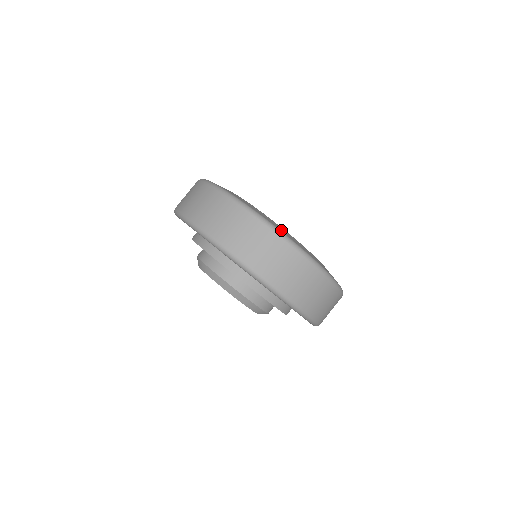
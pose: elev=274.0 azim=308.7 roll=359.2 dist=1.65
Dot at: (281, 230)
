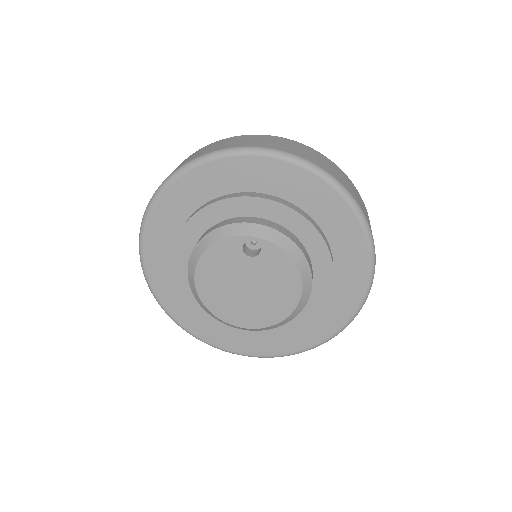
Dot at: occluded
